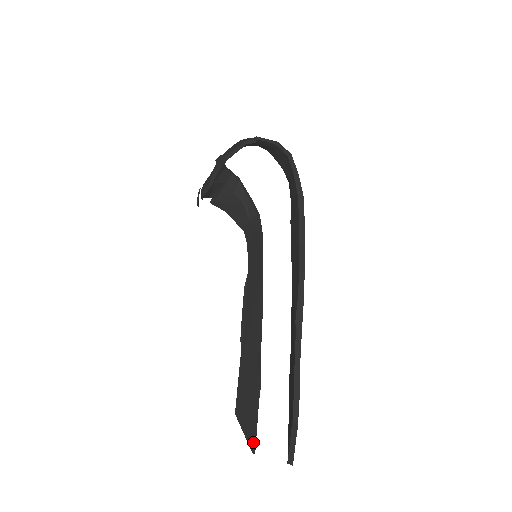
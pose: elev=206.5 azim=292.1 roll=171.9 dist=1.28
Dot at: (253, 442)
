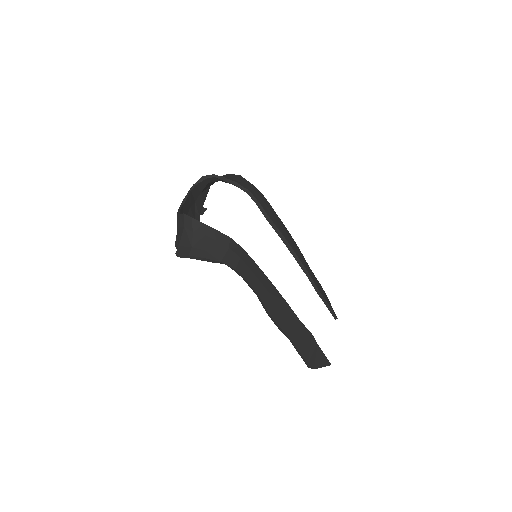
Dot at: occluded
